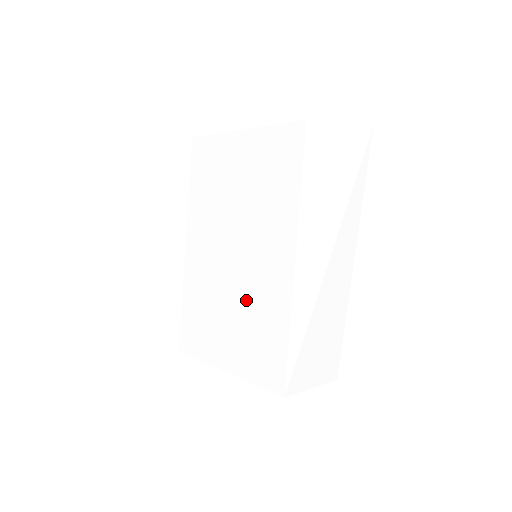
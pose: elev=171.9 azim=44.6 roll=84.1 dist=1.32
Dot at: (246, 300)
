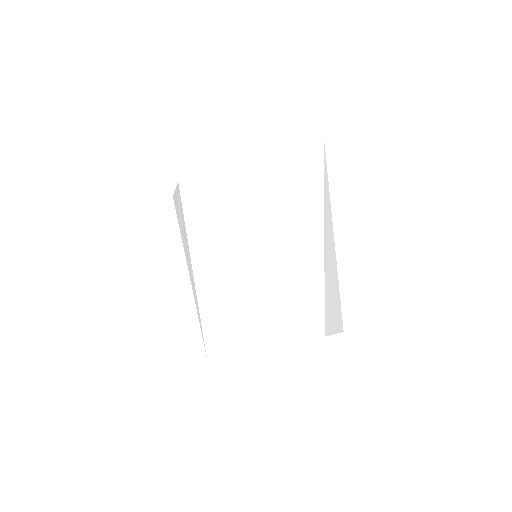
Dot at: (267, 281)
